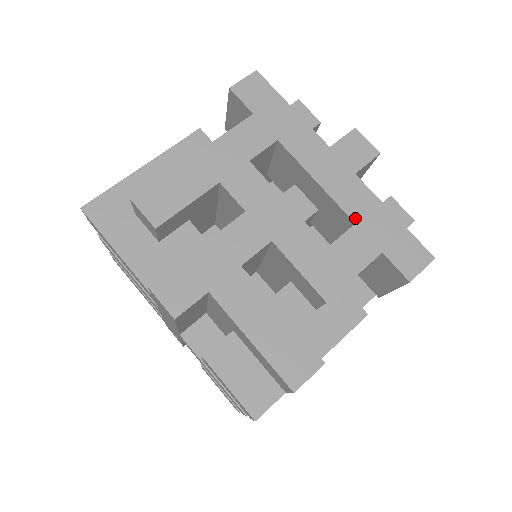
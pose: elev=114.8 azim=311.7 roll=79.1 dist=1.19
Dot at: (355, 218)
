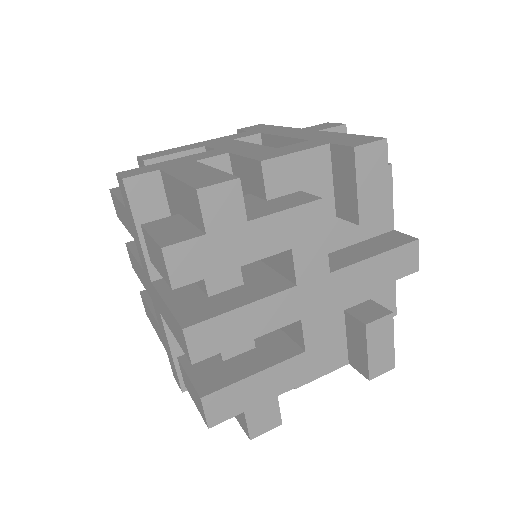
Dot at: (310, 139)
